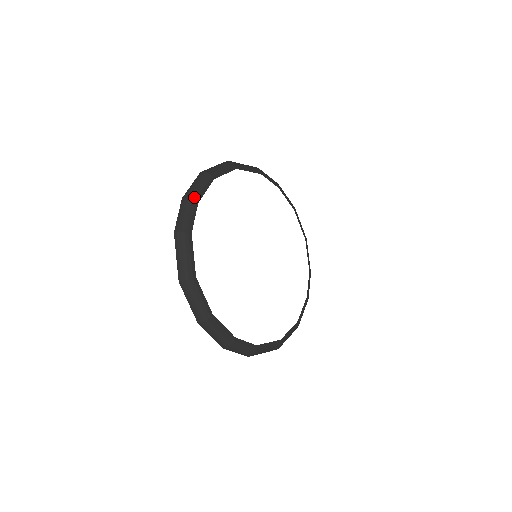
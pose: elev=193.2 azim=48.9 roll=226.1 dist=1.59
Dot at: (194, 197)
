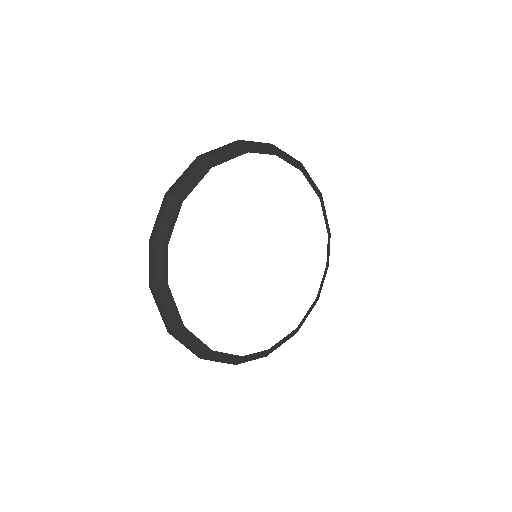
Dot at: (161, 239)
